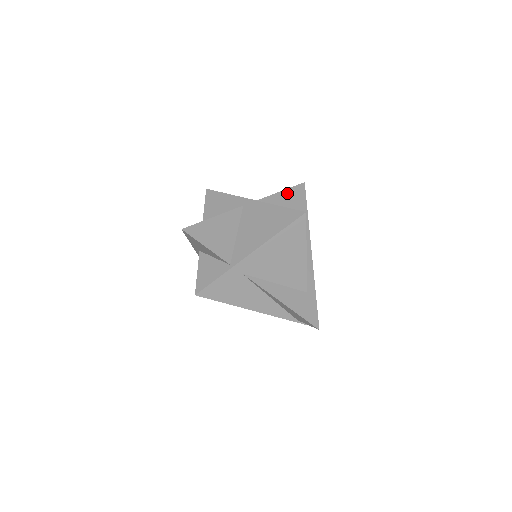
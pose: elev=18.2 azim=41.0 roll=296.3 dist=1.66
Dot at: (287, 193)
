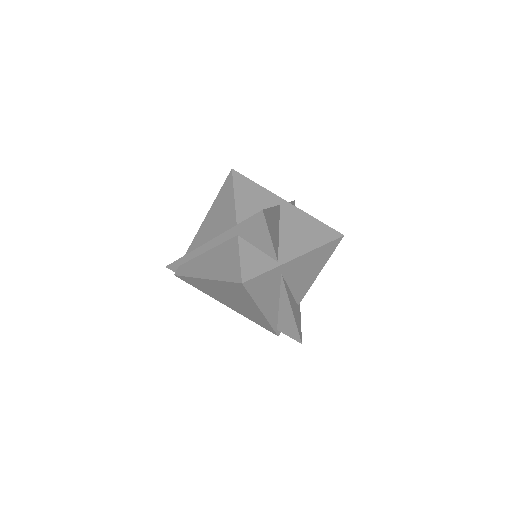
Dot at: occluded
